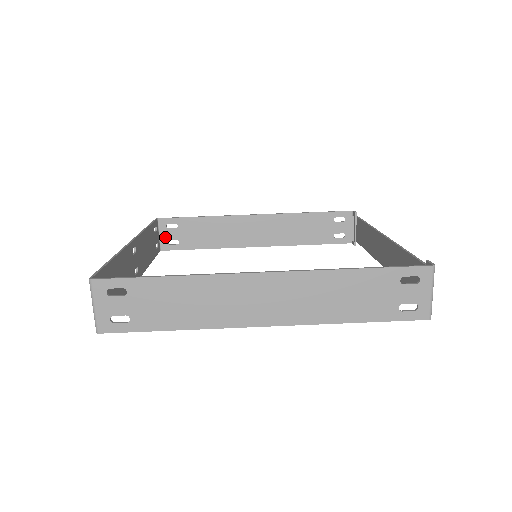
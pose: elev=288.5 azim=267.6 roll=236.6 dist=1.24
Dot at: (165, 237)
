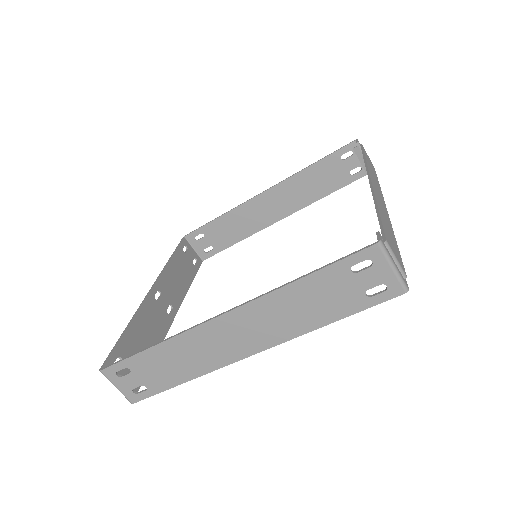
Dot at: (199, 248)
